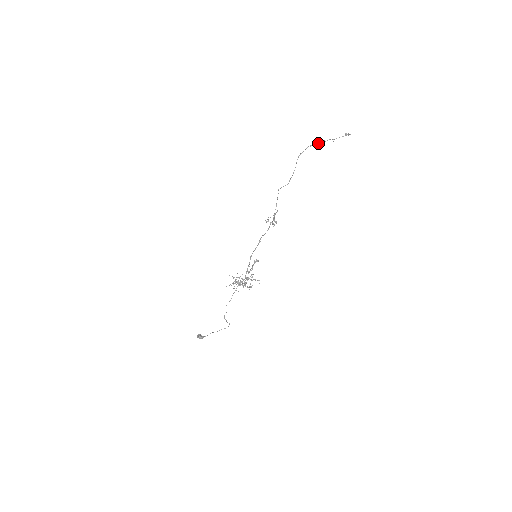
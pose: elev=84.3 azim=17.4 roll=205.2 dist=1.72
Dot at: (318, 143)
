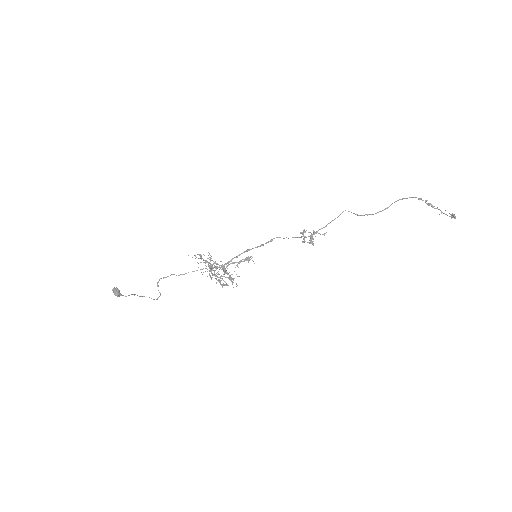
Dot at: (427, 203)
